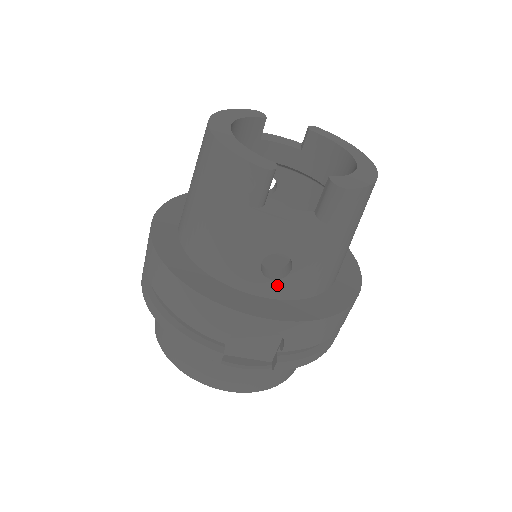
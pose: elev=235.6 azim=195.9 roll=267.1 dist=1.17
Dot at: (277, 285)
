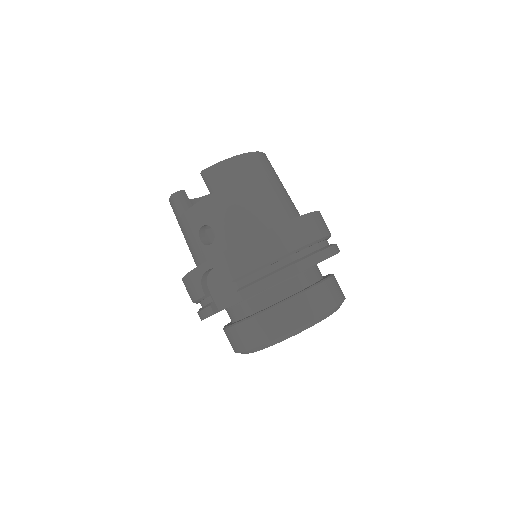
Dot at: (215, 246)
